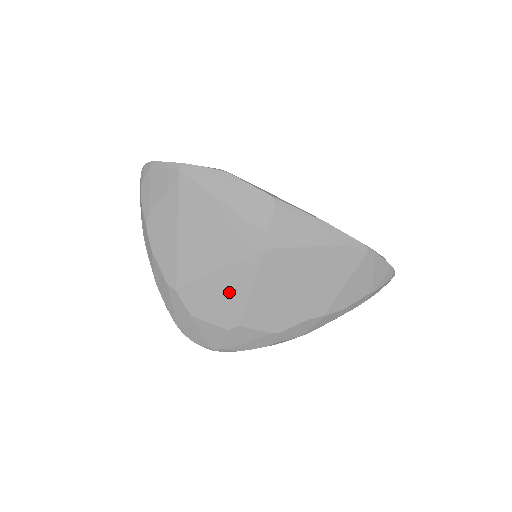
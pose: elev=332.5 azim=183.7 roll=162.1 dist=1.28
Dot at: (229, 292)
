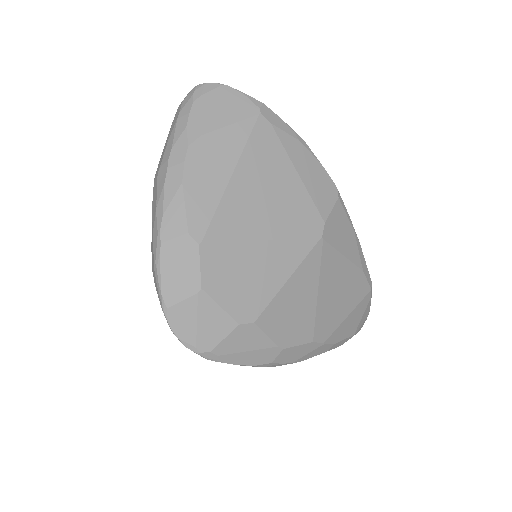
Dot at: (262, 273)
